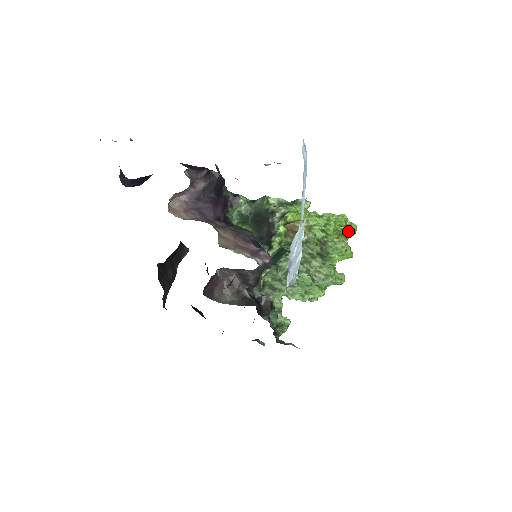
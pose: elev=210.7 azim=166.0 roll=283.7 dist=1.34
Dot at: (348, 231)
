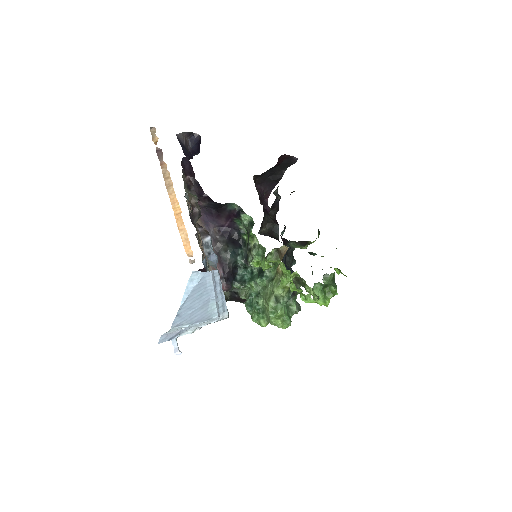
Dot at: (306, 300)
